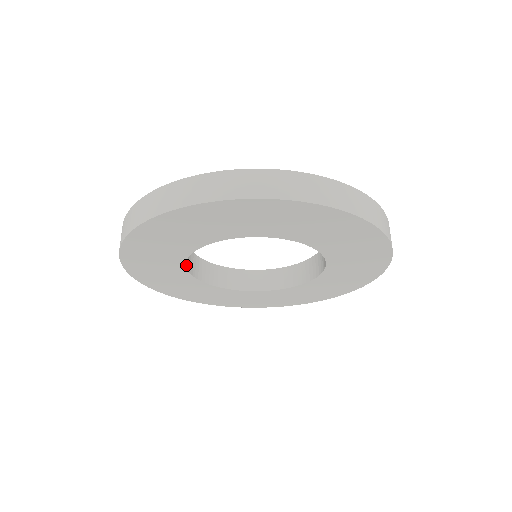
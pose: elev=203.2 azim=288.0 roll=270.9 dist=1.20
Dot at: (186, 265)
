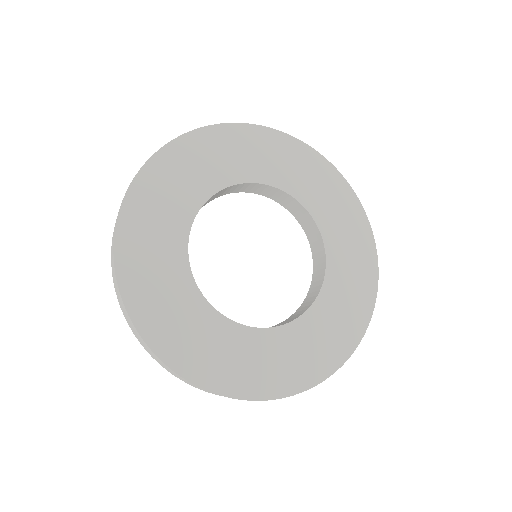
Dot at: occluded
